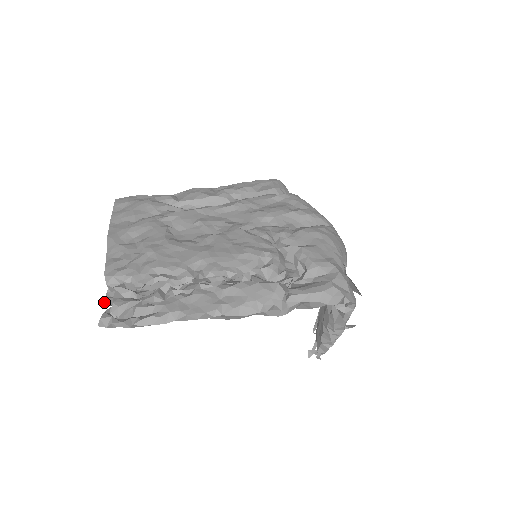
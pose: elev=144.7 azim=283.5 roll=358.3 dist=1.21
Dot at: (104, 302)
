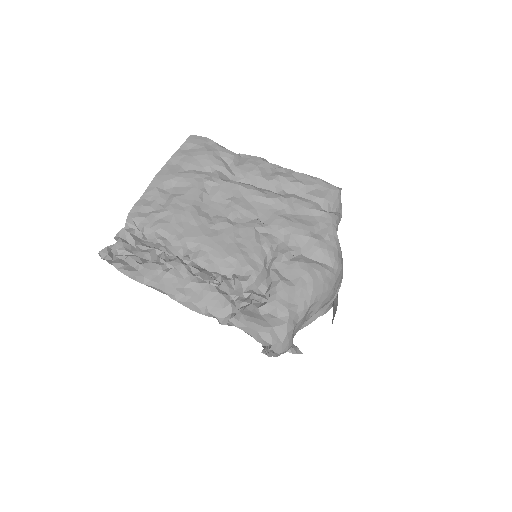
Dot at: (117, 234)
